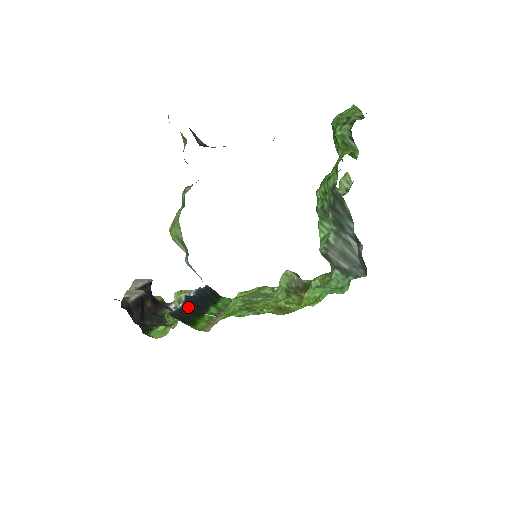
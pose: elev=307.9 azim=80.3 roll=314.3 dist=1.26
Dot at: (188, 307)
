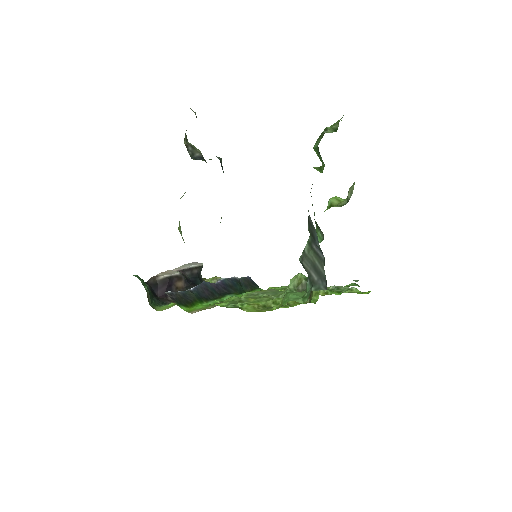
Dot at: (197, 291)
